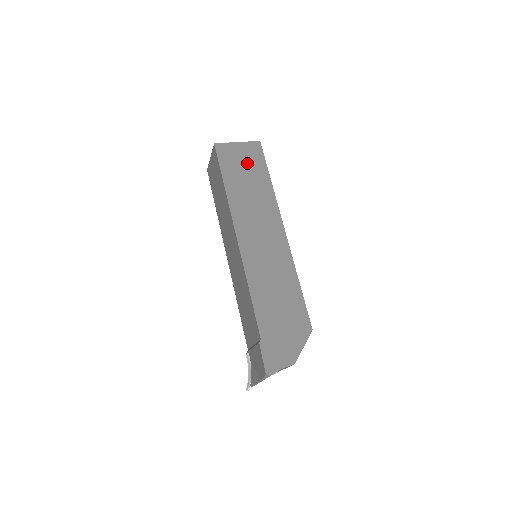
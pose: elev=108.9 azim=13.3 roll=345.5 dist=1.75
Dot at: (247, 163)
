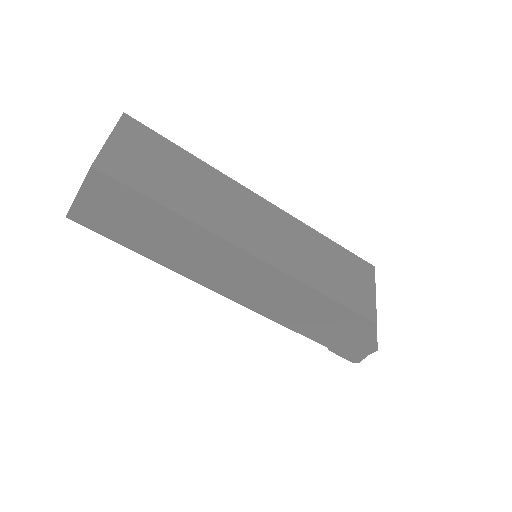
Dot at: (123, 212)
